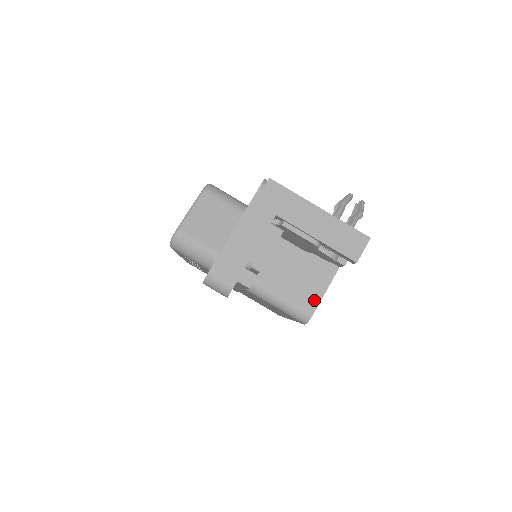
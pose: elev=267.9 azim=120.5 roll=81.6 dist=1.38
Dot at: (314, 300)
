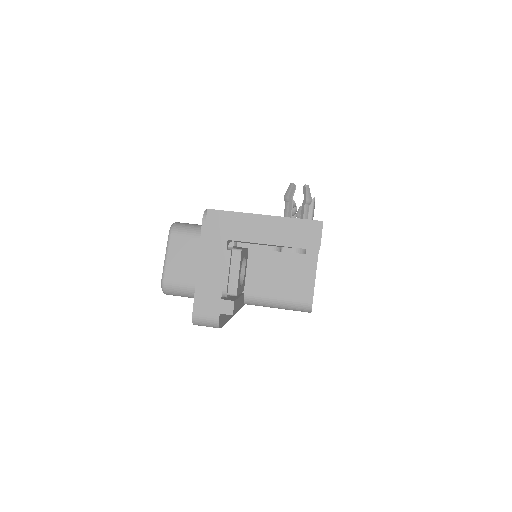
Dot at: (308, 289)
